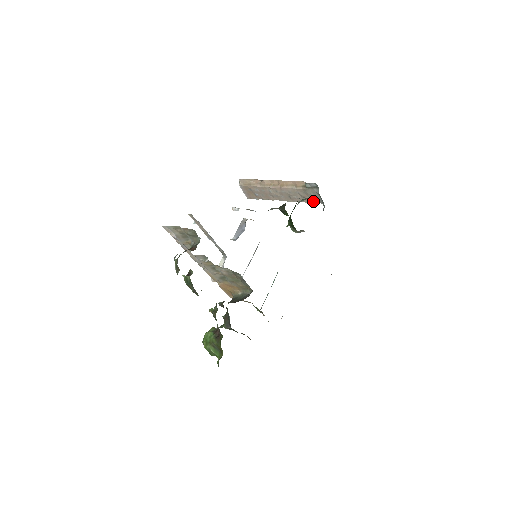
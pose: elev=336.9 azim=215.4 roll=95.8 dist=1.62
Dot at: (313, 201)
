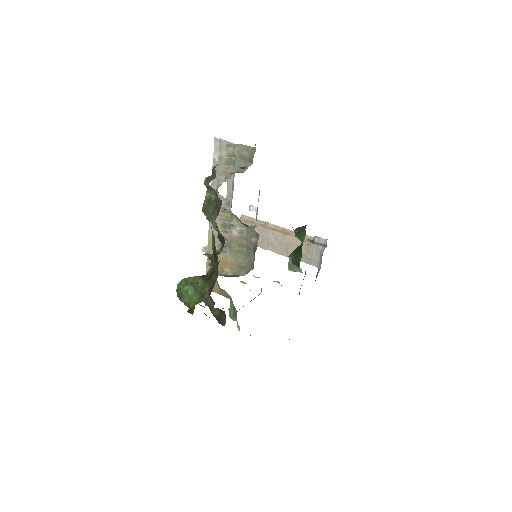
Dot at: (309, 261)
